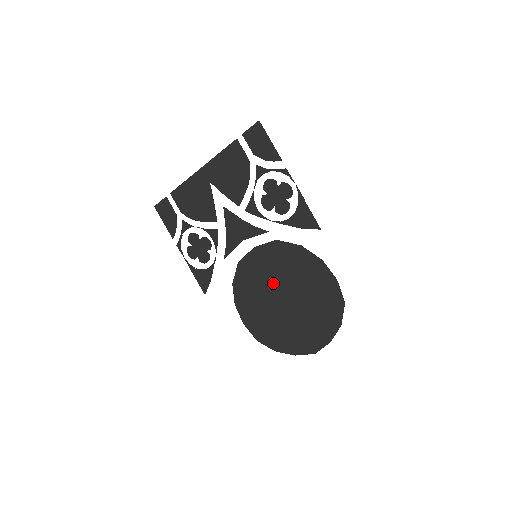
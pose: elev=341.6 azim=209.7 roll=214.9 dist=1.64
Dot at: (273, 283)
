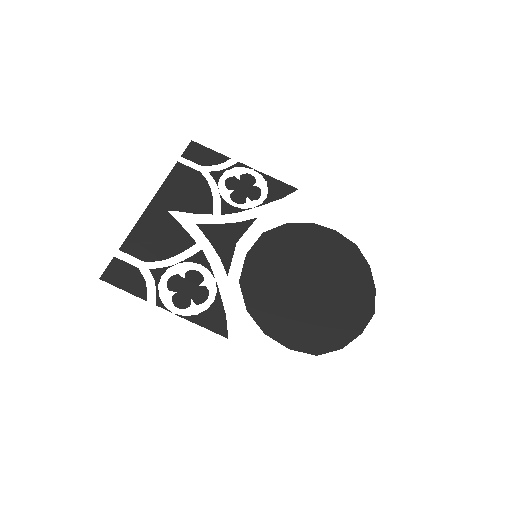
Dot at: (288, 275)
